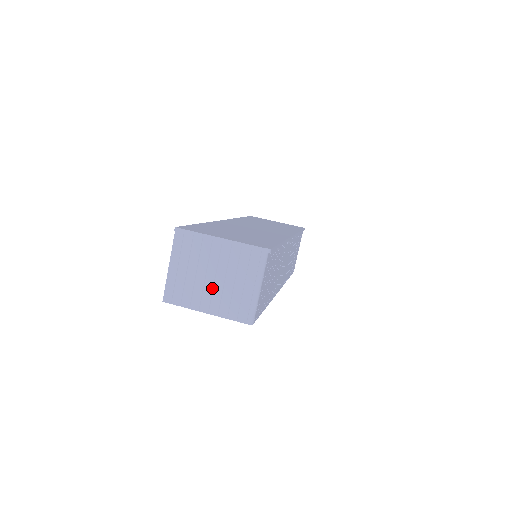
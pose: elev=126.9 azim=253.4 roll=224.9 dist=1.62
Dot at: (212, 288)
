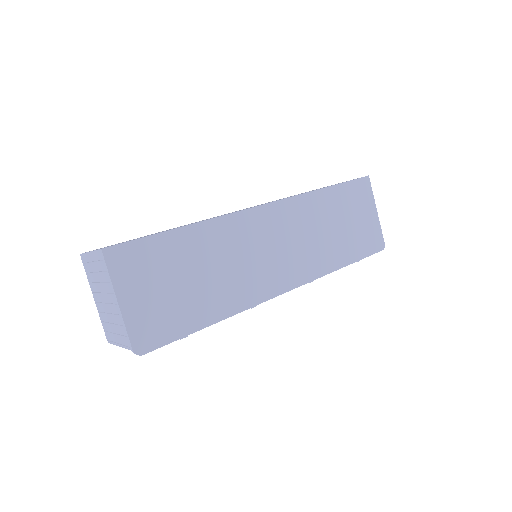
Dot at: (103, 302)
